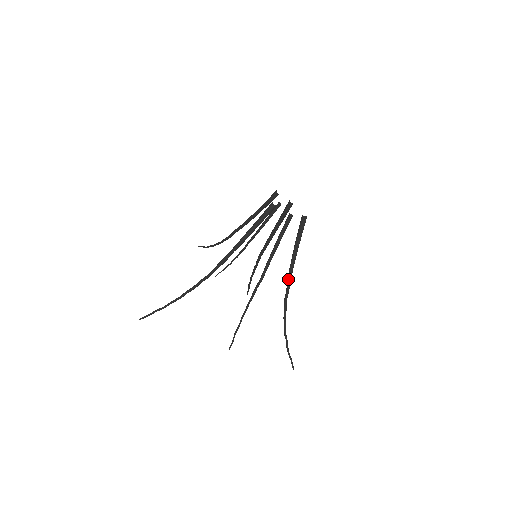
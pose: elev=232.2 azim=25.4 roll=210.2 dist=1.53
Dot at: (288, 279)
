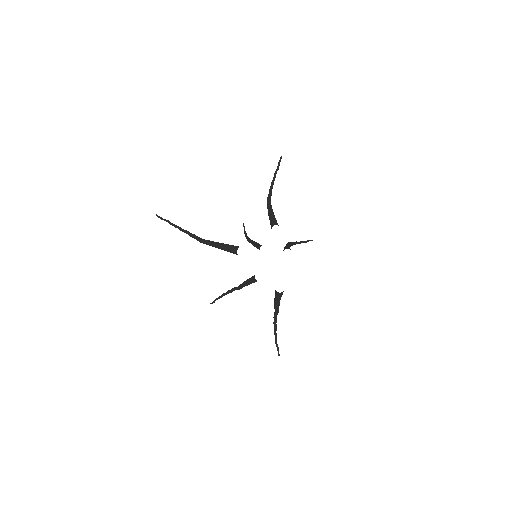
Dot at: (274, 307)
